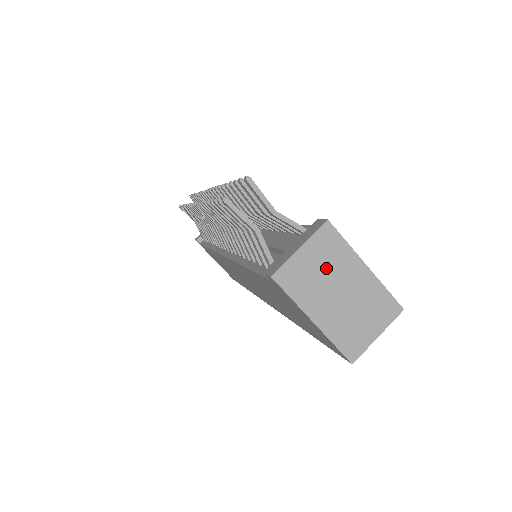
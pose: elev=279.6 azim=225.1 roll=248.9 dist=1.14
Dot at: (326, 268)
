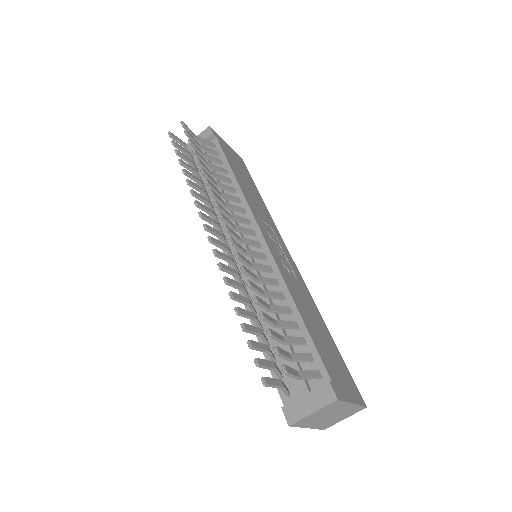
Dot at: (326, 413)
